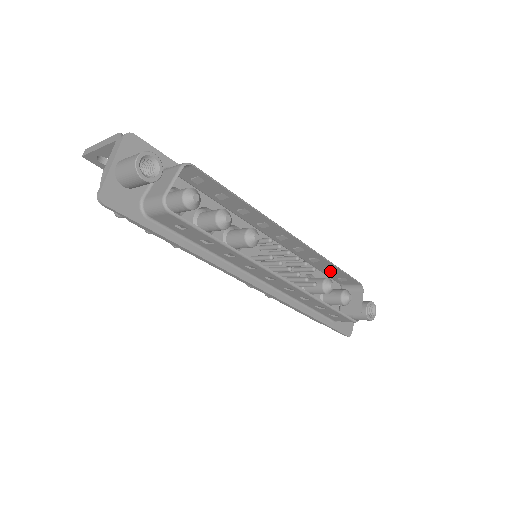
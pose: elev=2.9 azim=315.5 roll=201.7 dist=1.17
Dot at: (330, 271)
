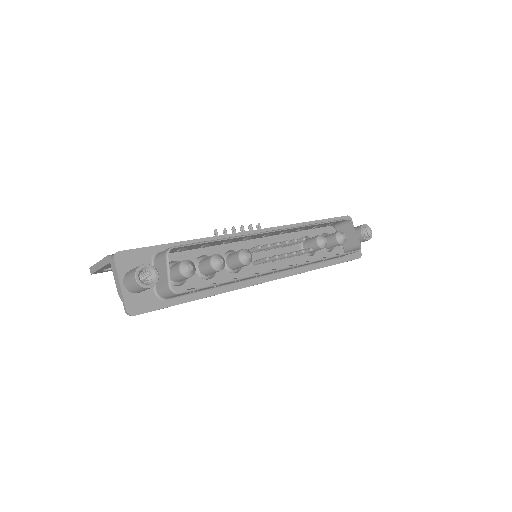
Dot at: occluded
